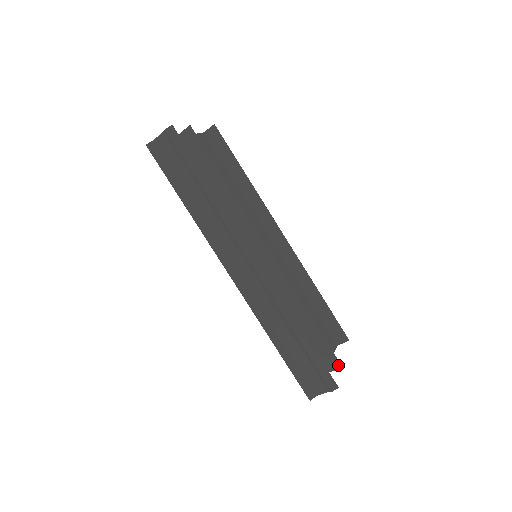
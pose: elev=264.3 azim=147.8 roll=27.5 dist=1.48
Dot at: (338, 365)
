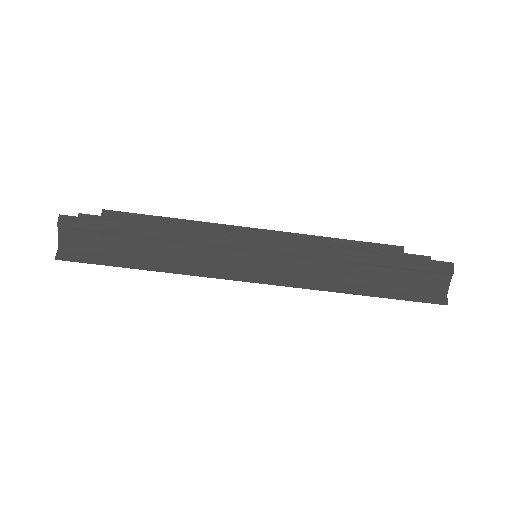
Dot at: occluded
